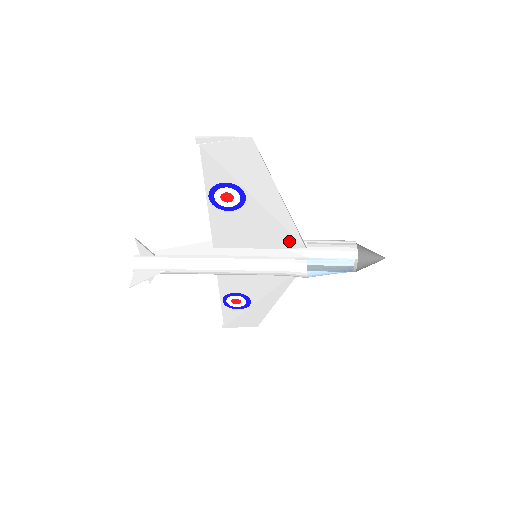
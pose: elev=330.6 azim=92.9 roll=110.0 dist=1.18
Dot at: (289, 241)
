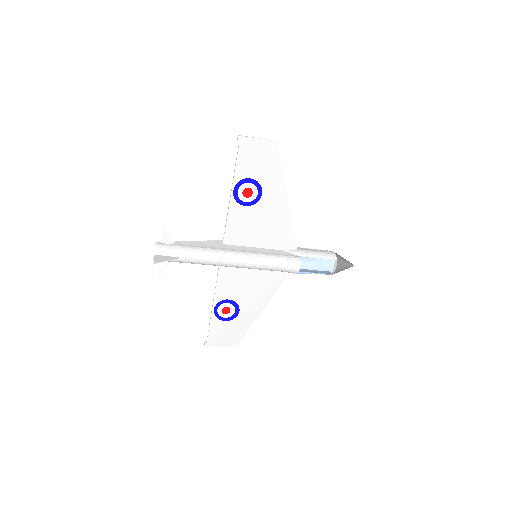
Dot at: (285, 242)
